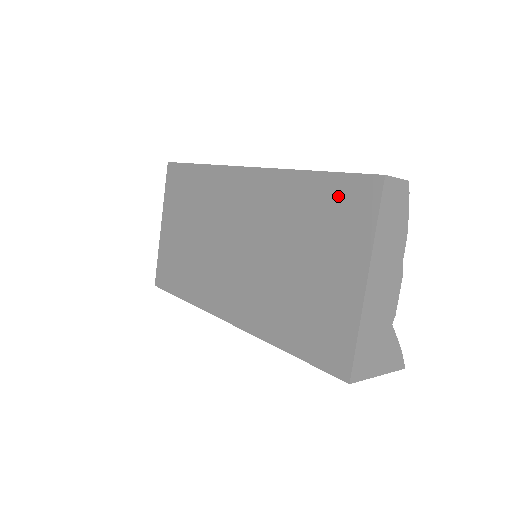
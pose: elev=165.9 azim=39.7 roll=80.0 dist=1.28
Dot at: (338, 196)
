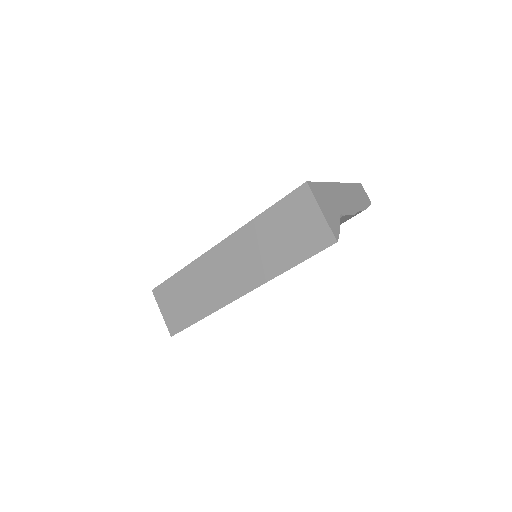
Dot at: occluded
